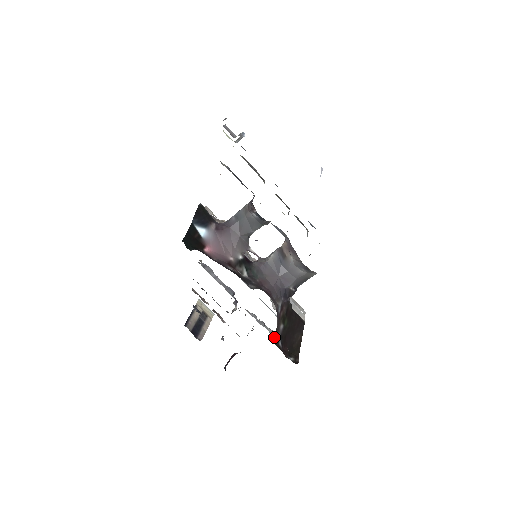
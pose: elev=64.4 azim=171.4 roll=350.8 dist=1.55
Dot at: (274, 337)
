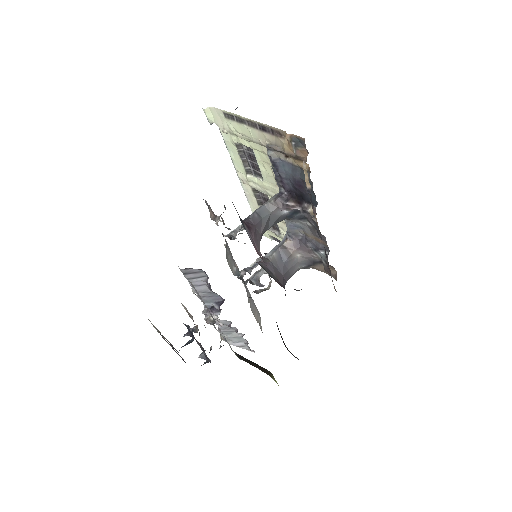
Dot at: occluded
